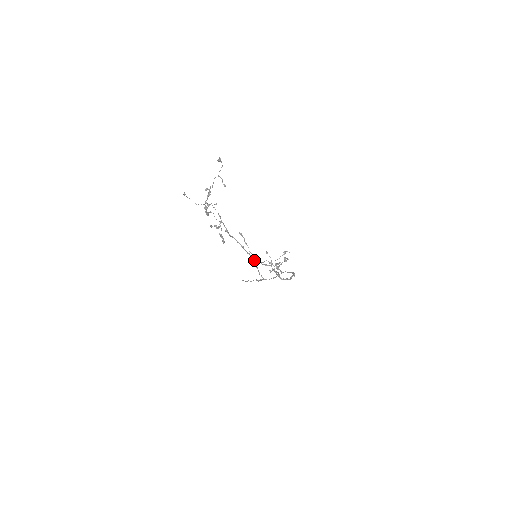
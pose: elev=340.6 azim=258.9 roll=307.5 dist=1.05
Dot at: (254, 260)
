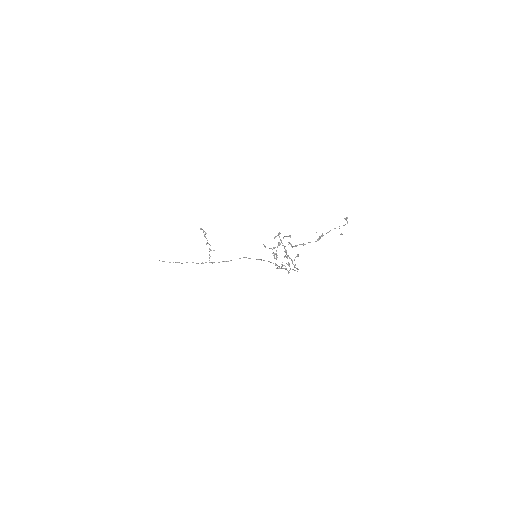
Dot at: occluded
